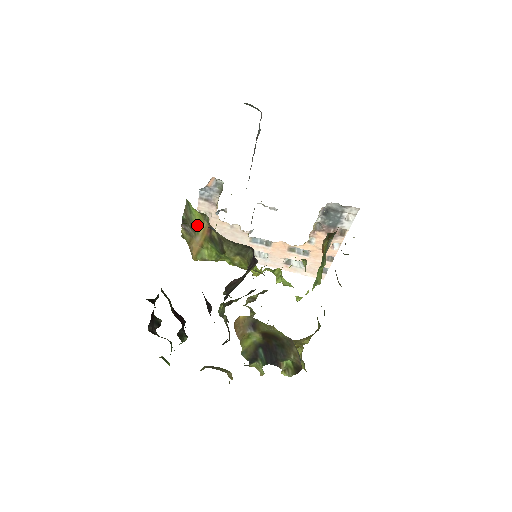
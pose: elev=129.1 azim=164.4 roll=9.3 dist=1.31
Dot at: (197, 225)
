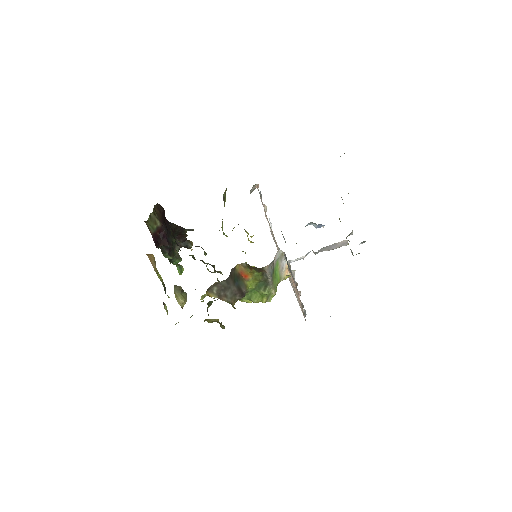
Dot at: occluded
